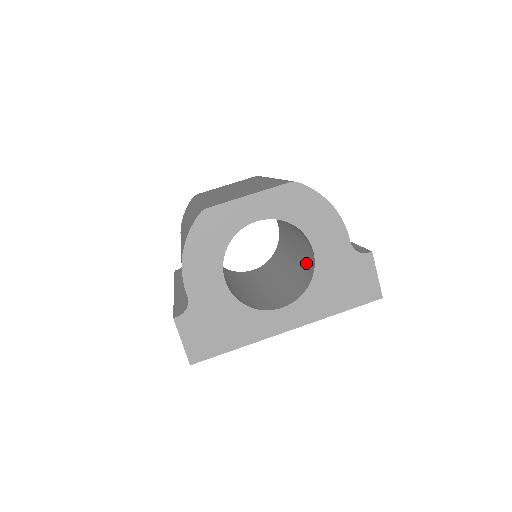
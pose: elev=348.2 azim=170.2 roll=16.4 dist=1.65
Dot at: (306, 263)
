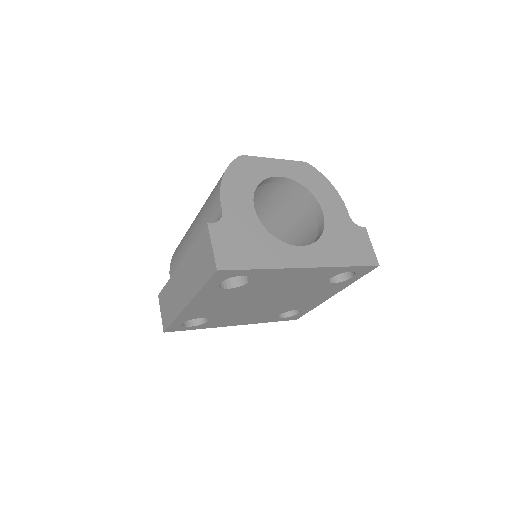
Dot at: occluded
